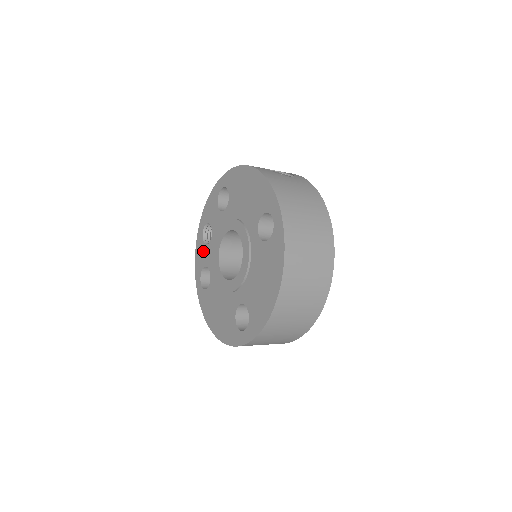
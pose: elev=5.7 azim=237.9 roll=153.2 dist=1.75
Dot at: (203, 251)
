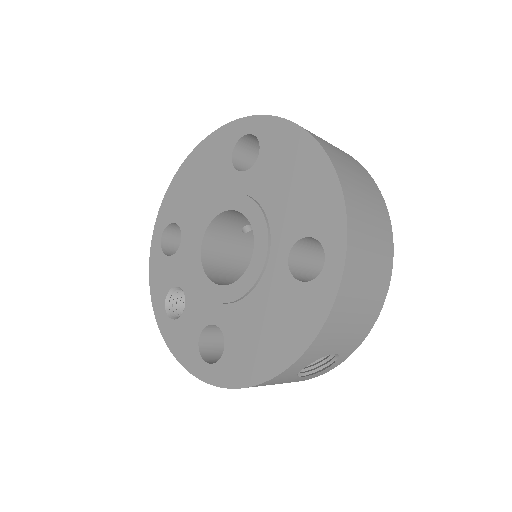
Dot at: (183, 327)
